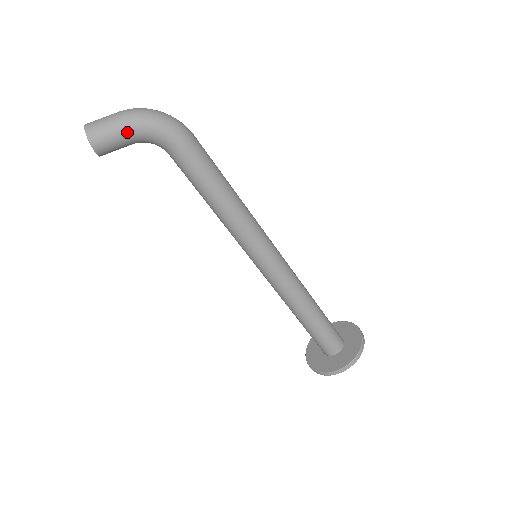
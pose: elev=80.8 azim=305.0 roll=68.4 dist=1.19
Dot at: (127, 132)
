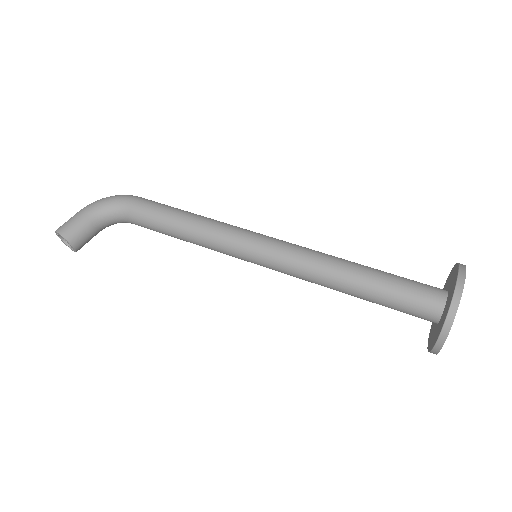
Dot at: (85, 213)
